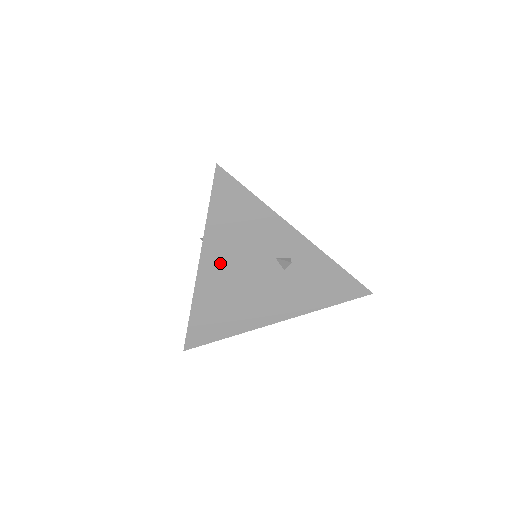
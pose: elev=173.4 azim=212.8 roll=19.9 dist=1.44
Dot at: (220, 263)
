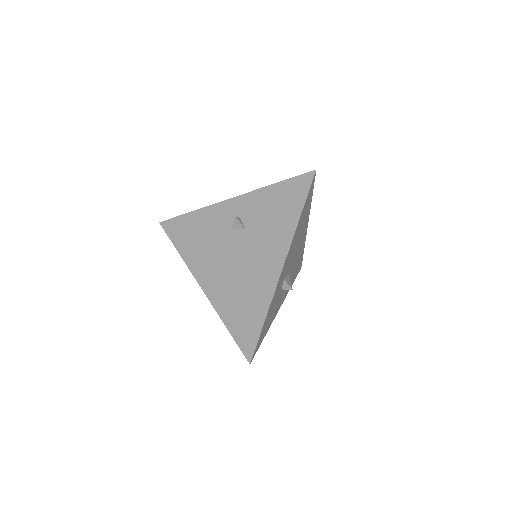
Dot at: (208, 270)
